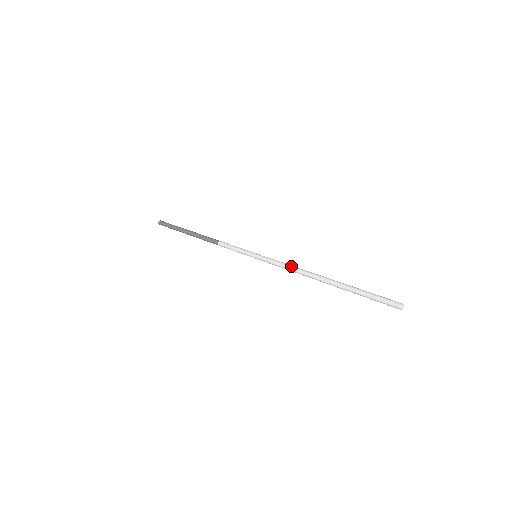
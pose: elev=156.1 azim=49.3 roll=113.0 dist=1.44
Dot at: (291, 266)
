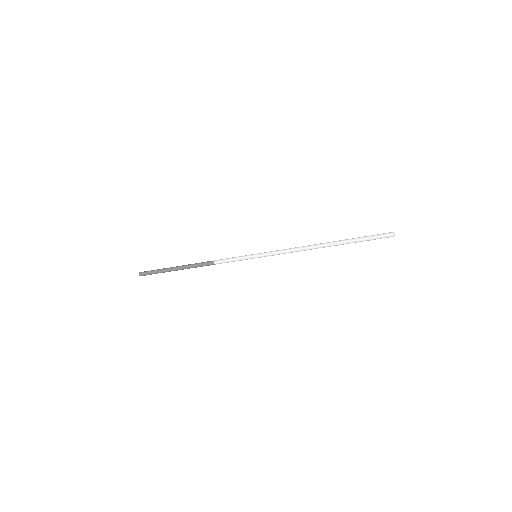
Dot at: (293, 248)
